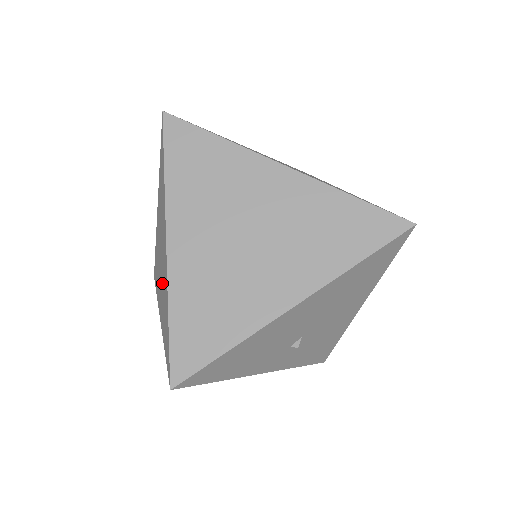
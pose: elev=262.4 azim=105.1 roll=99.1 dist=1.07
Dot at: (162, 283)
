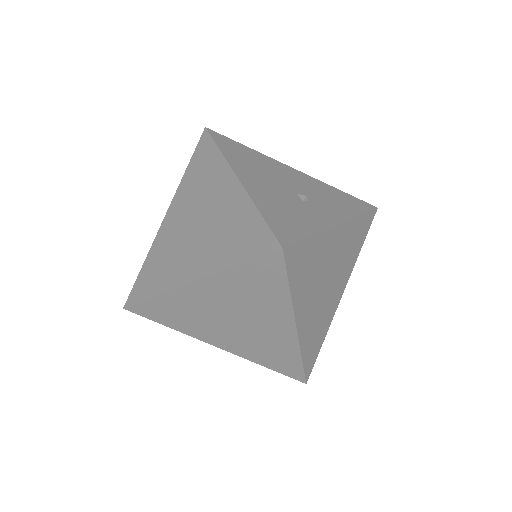
Dot at: (178, 242)
